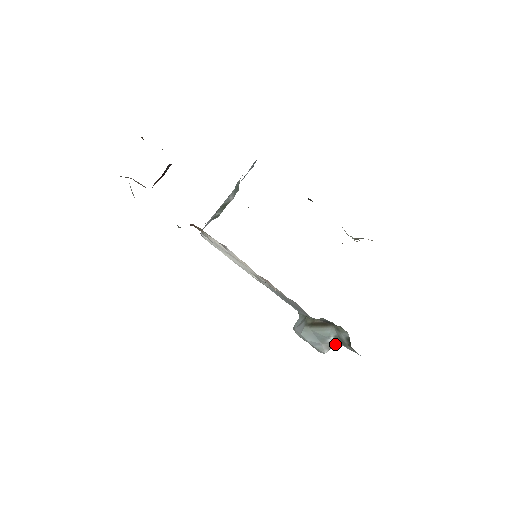
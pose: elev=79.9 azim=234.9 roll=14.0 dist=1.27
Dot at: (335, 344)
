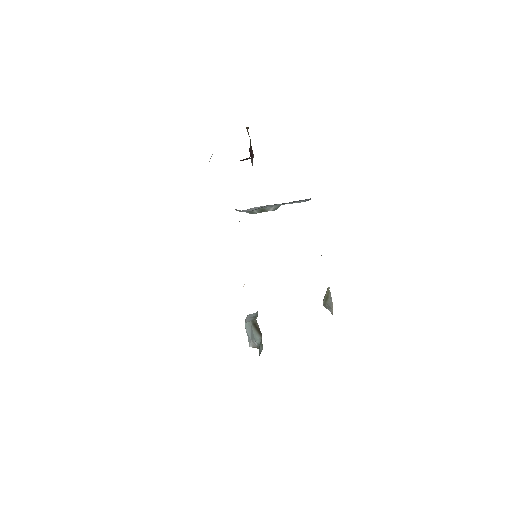
Dot at: occluded
